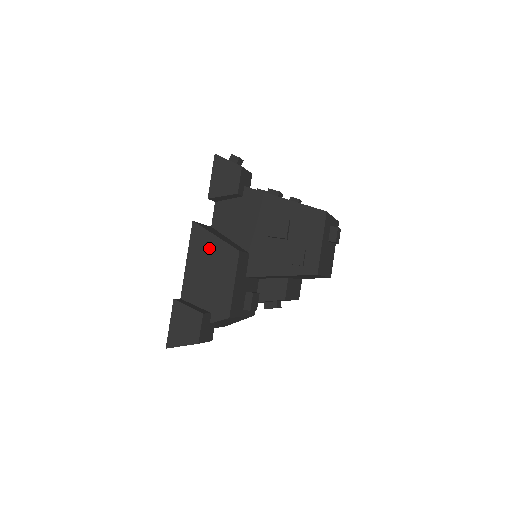
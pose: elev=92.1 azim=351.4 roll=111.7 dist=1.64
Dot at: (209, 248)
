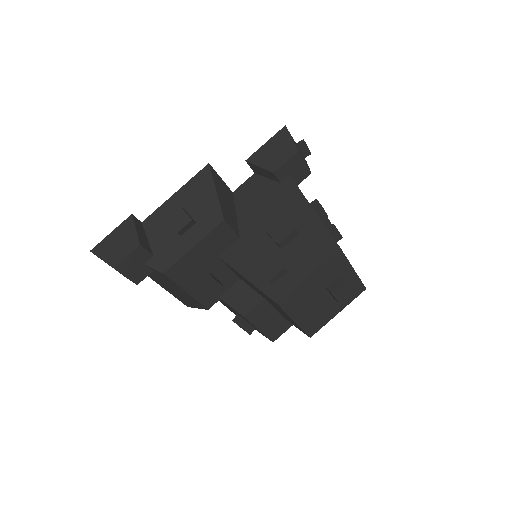
Dot at: (201, 197)
